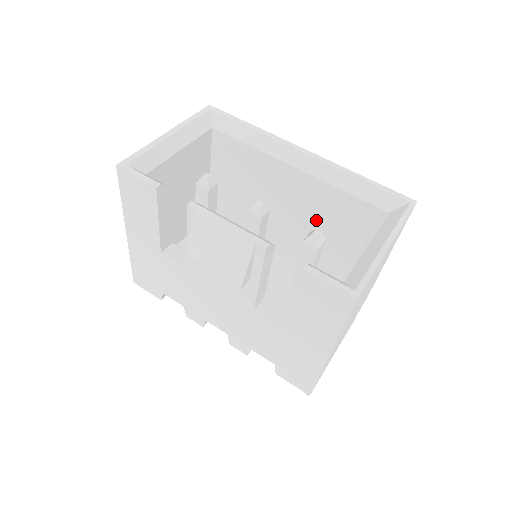
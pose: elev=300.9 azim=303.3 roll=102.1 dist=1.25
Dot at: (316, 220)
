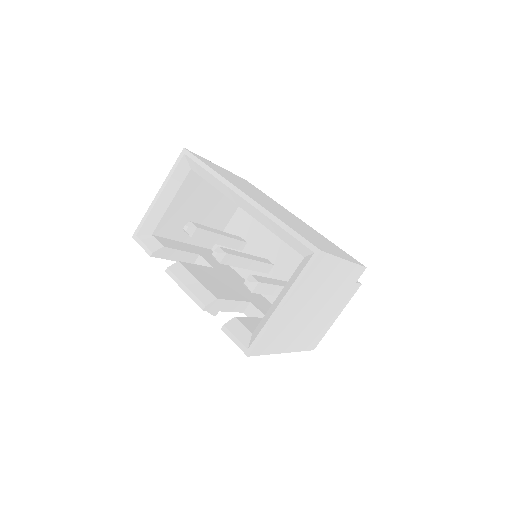
Dot at: occluded
